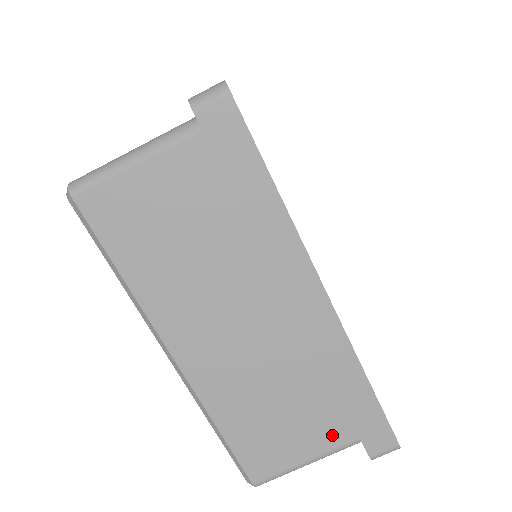
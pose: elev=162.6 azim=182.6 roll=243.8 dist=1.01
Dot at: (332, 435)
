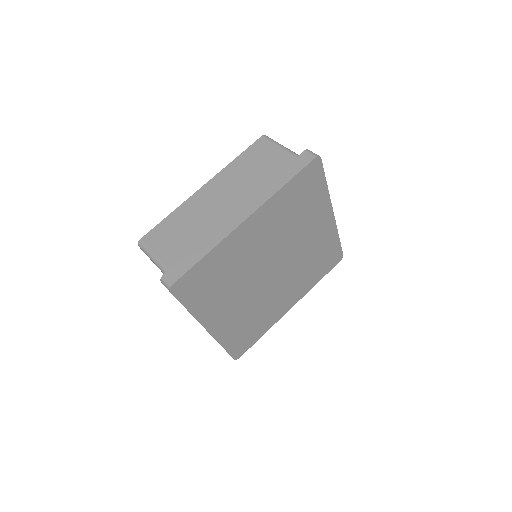
Dot at: occluded
